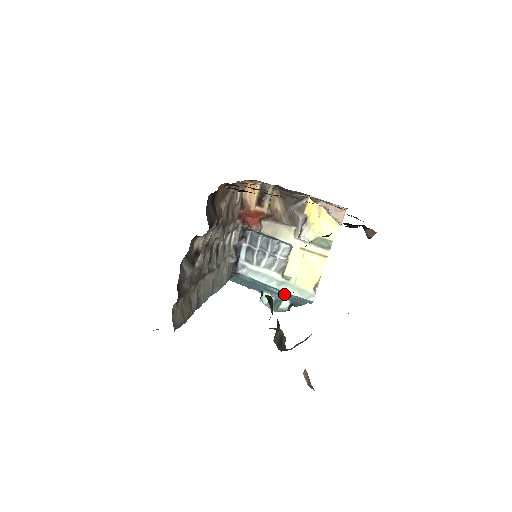
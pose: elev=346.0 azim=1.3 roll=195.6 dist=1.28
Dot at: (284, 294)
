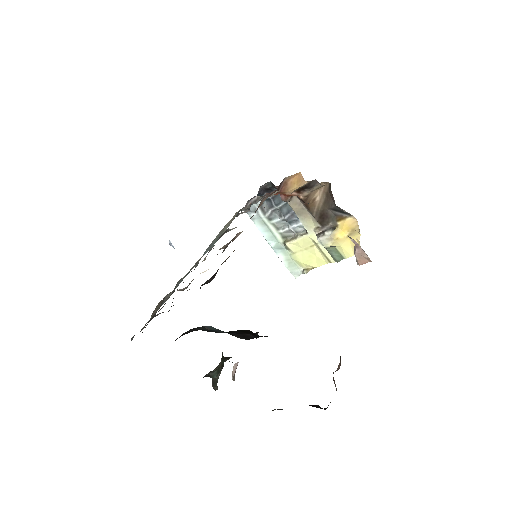
Dot at: occluded
